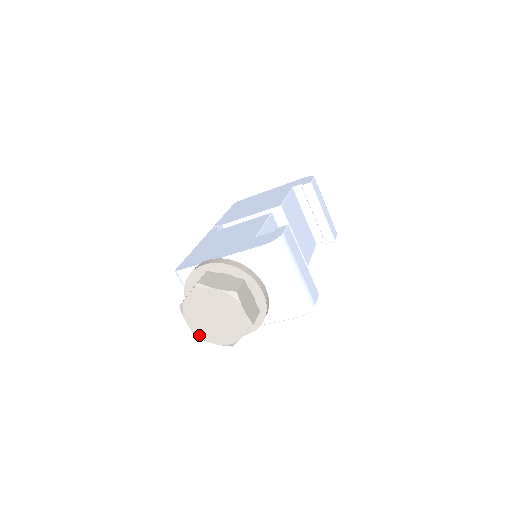
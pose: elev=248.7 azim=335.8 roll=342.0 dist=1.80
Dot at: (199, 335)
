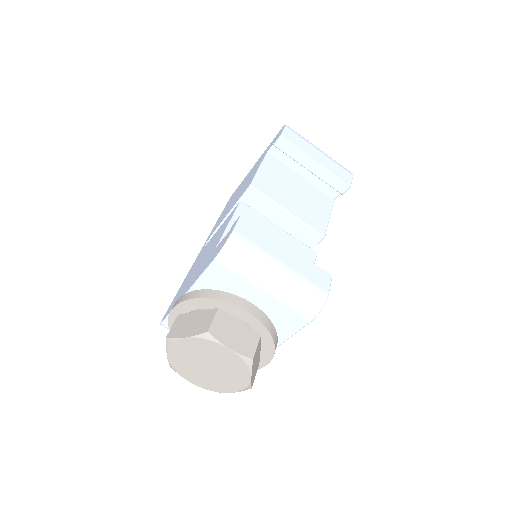
Dot at: (210, 389)
